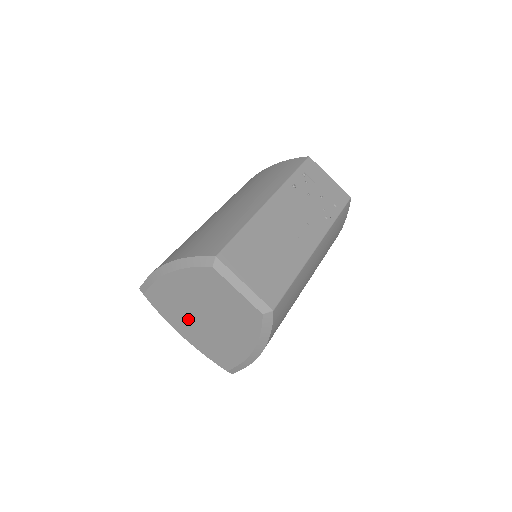
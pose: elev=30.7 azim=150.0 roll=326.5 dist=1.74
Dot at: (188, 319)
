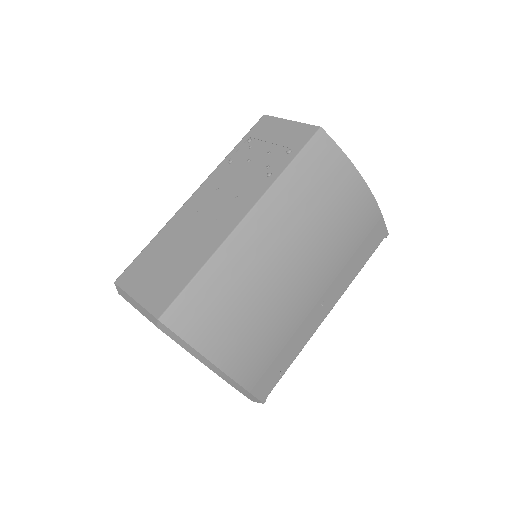
Dot at: occluded
